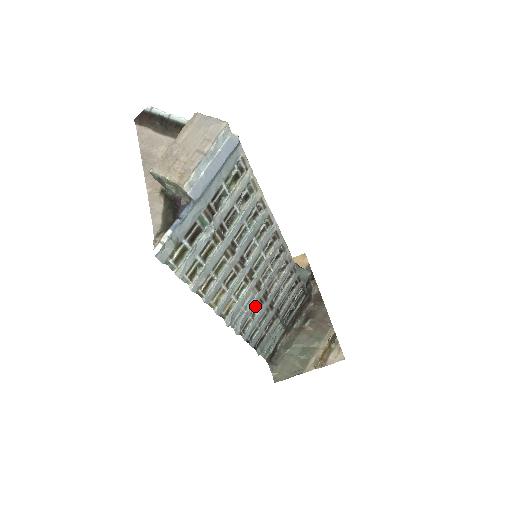
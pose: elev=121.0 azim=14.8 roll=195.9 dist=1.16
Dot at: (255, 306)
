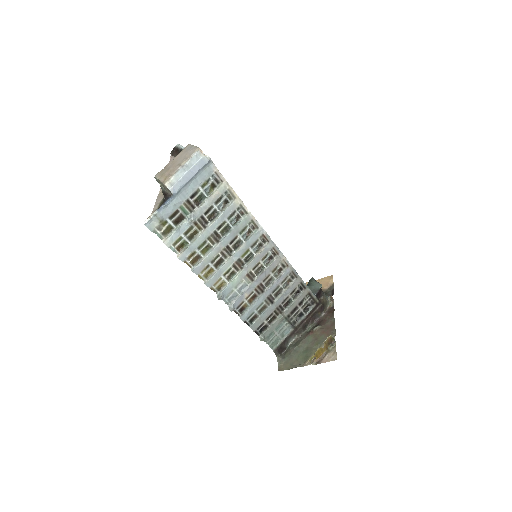
Dot at: (251, 294)
